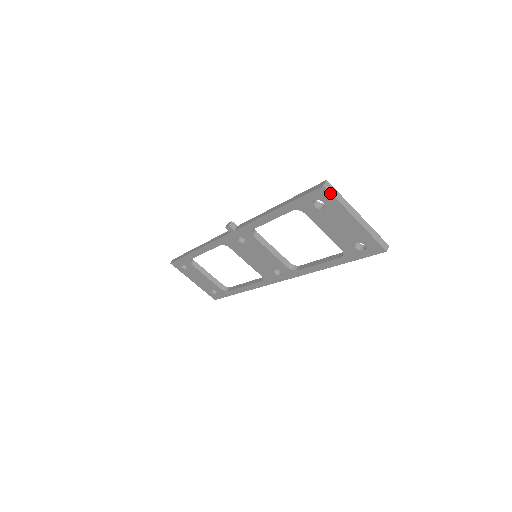
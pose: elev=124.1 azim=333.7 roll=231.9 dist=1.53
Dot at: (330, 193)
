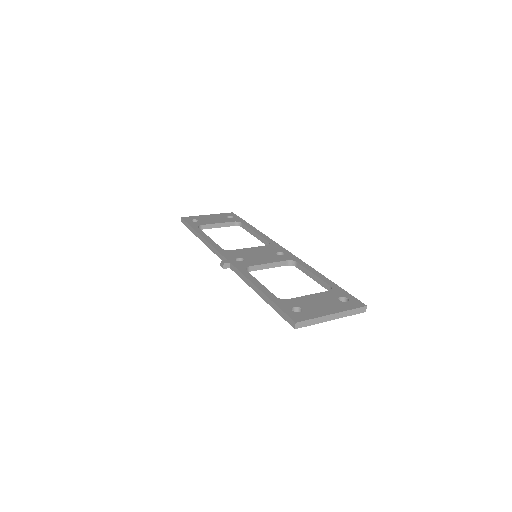
Dot at: occluded
